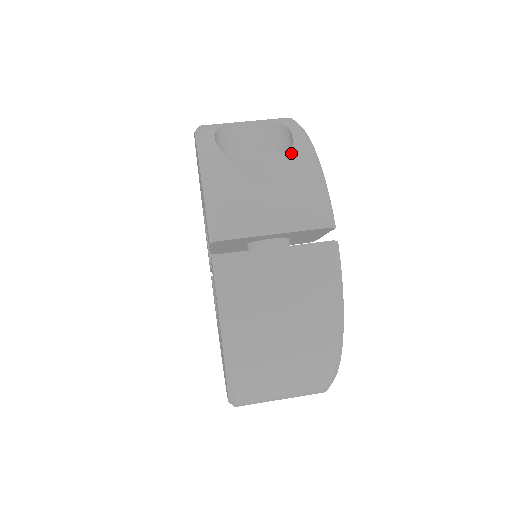
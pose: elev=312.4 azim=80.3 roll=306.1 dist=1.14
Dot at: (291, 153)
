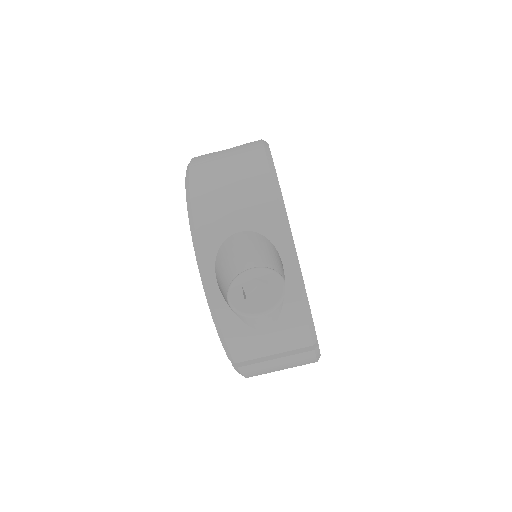
Dot at: (284, 299)
